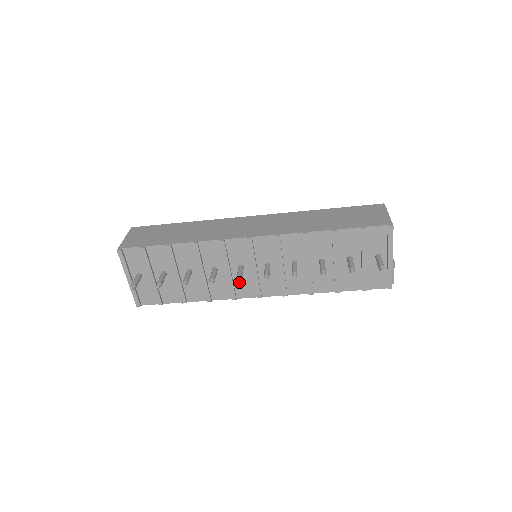
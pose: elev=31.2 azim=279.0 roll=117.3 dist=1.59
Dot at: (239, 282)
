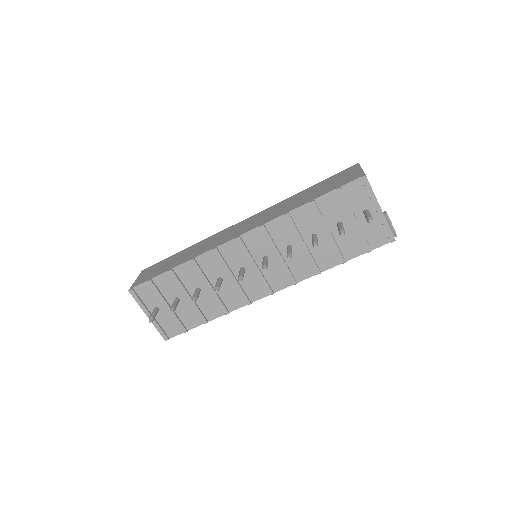
Dot at: (247, 285)
